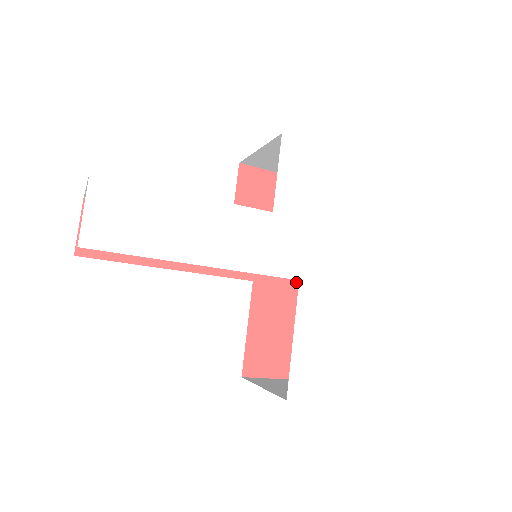
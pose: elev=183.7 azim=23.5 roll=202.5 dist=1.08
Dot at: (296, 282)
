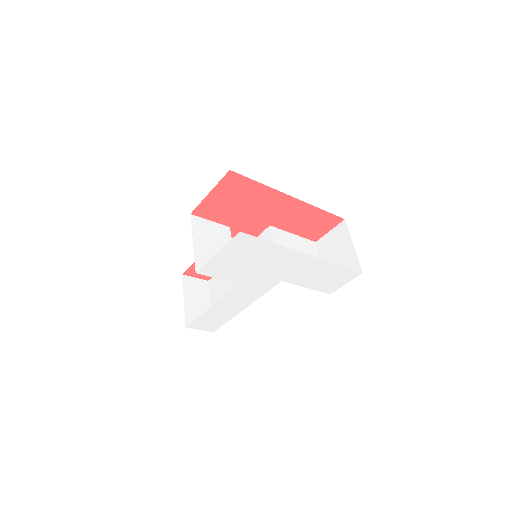
Dot at: (289, 205)
